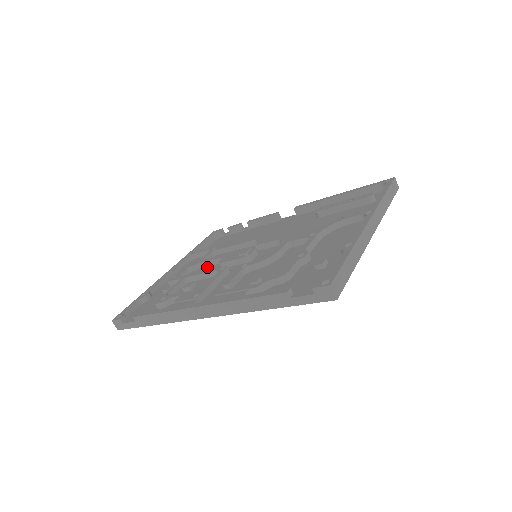
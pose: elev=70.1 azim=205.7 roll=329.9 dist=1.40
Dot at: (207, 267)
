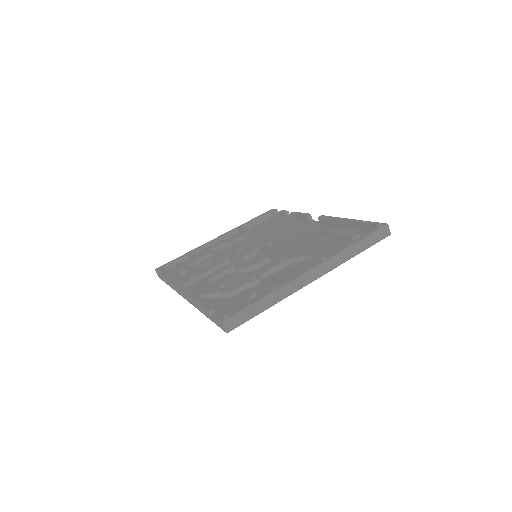
Dot at: (231, 248)
